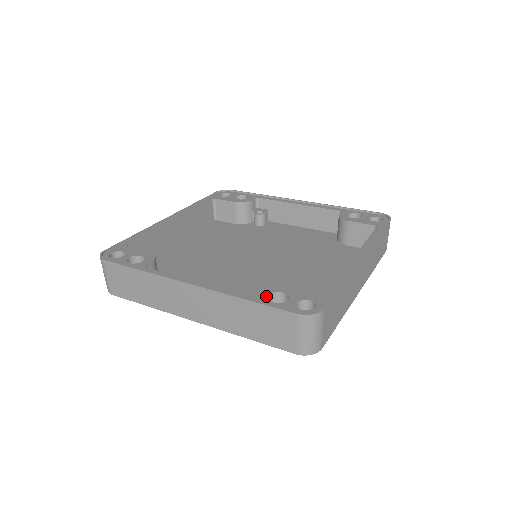
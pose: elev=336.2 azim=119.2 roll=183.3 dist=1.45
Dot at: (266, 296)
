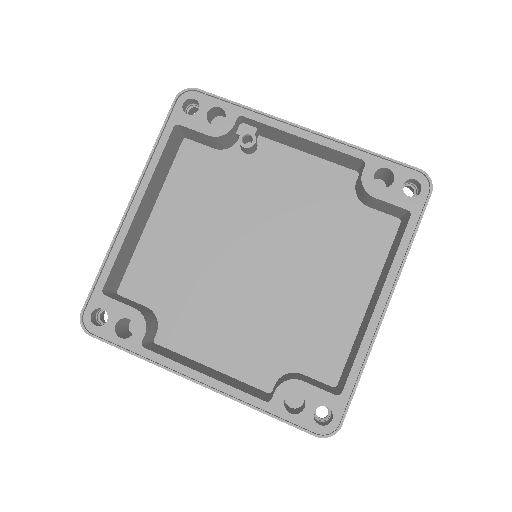
Dot at: (282, 402)
